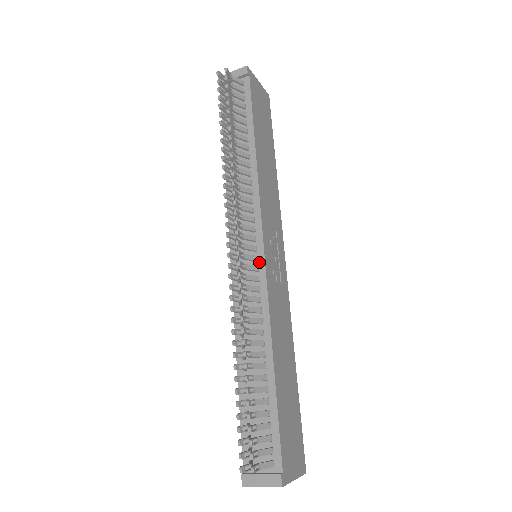
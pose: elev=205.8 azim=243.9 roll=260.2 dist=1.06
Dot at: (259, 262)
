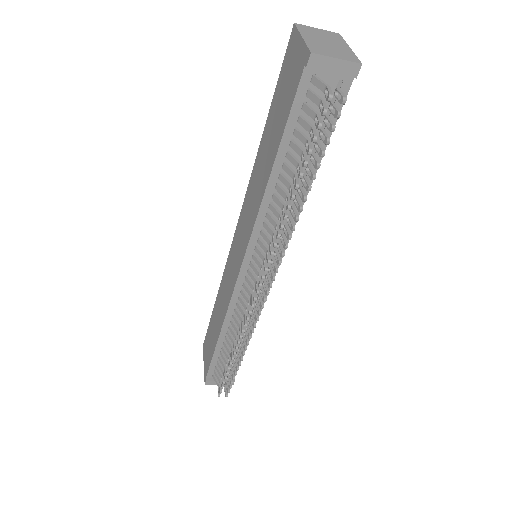
Dot at: occluded
